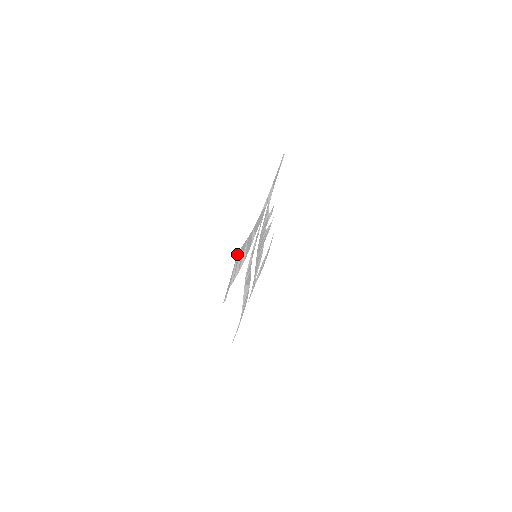
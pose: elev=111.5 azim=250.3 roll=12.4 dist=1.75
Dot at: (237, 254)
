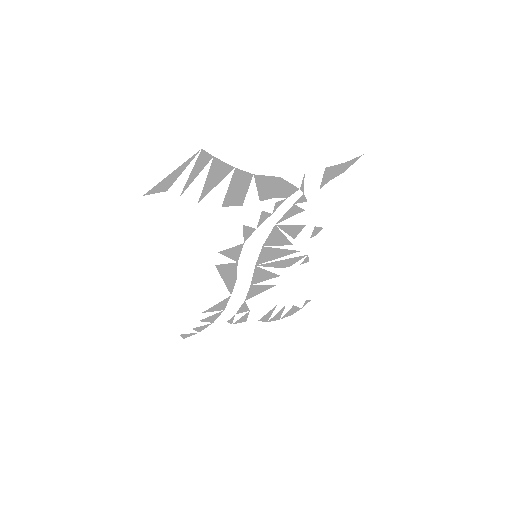
Dot at: (199, 151)
